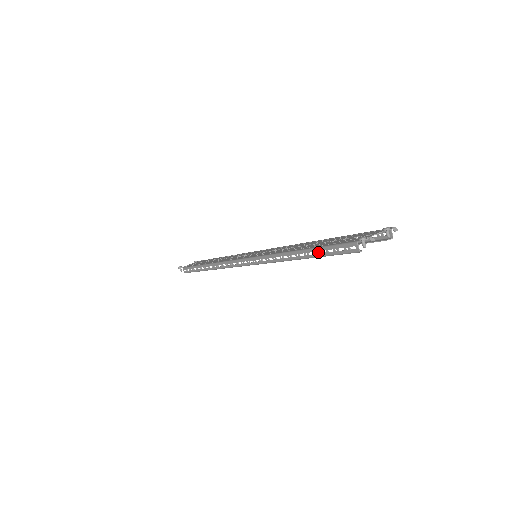
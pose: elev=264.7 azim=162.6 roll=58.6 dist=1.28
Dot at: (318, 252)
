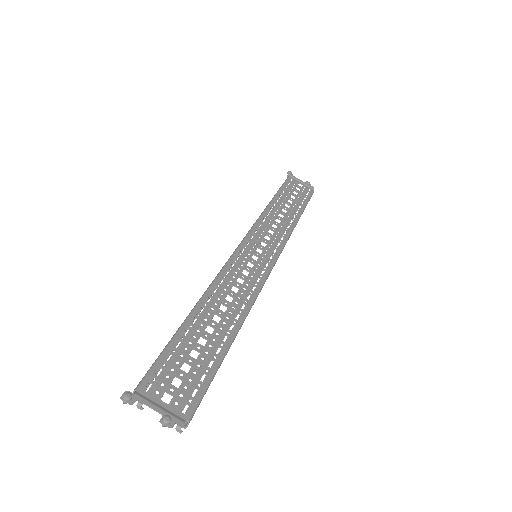
Dot at: (171, 340)
